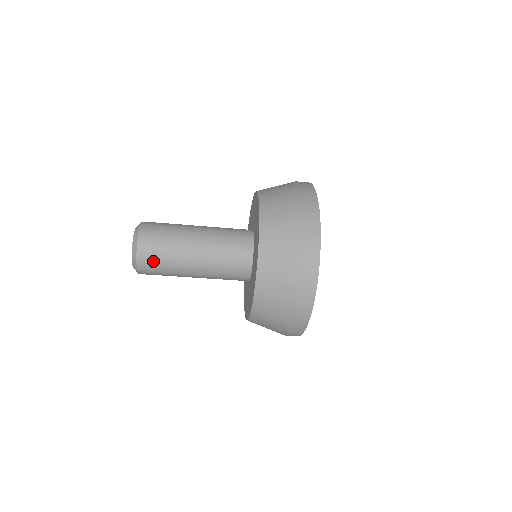
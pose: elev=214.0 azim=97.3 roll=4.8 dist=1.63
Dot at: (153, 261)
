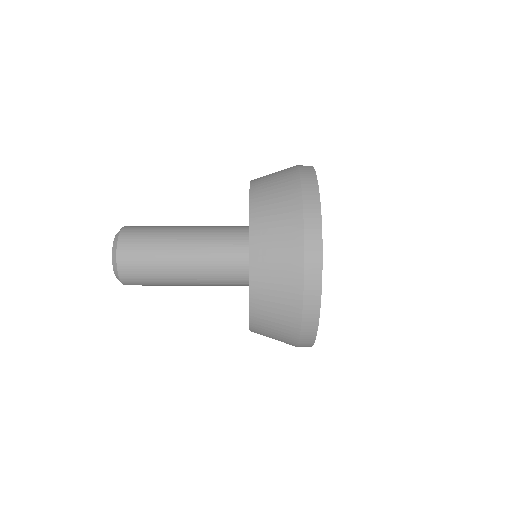
Dot at: (135, 251)
